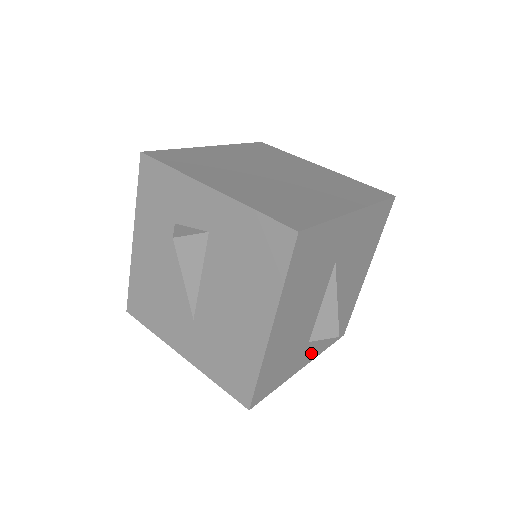
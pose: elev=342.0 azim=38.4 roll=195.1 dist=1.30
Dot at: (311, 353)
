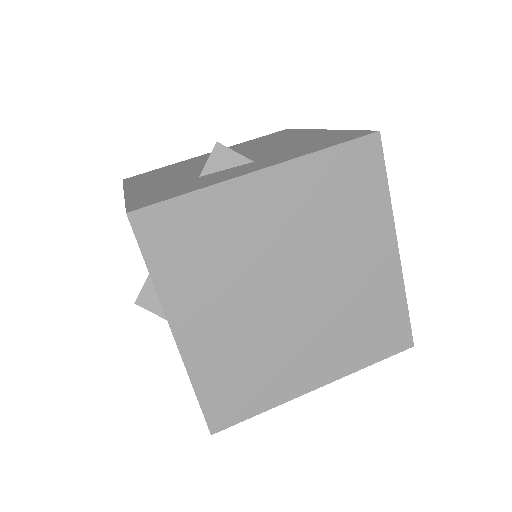
Dot at: occluded
